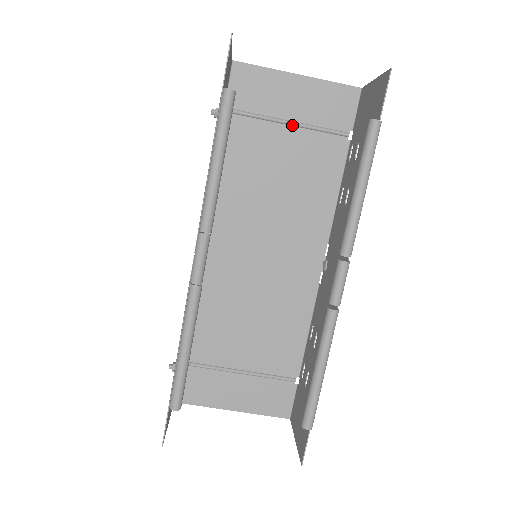
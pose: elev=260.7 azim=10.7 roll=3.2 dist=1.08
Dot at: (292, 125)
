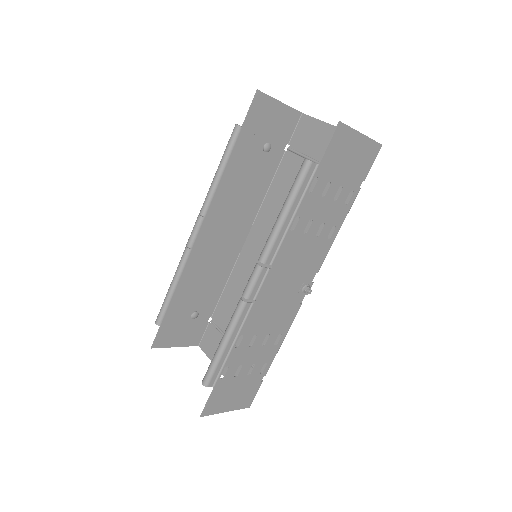
Dot at: occluded
